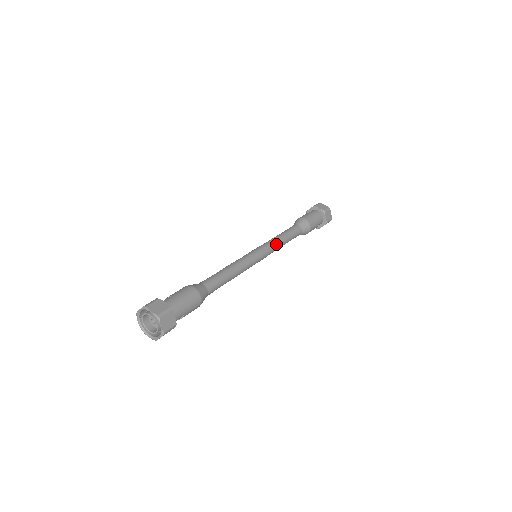
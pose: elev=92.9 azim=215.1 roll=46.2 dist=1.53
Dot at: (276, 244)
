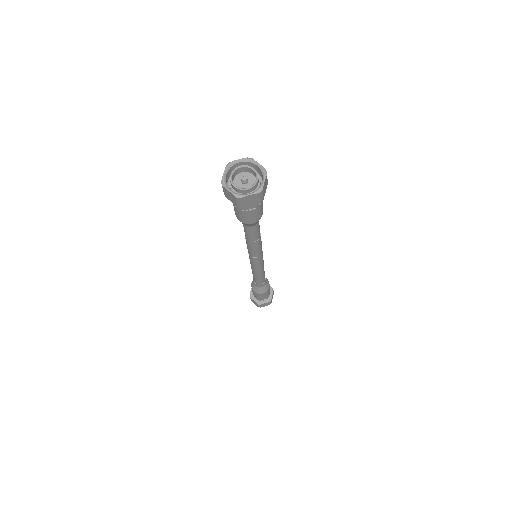
Dot at: occluded
